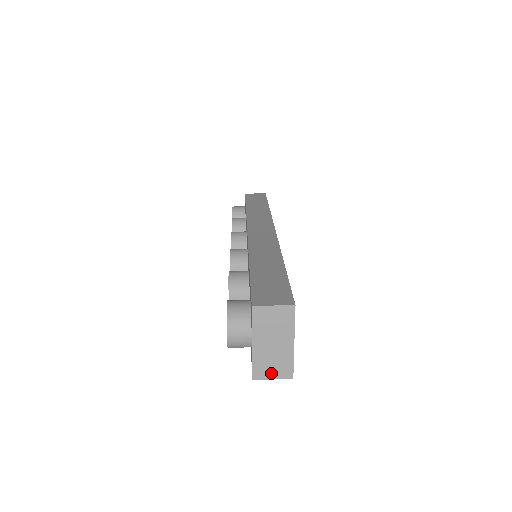
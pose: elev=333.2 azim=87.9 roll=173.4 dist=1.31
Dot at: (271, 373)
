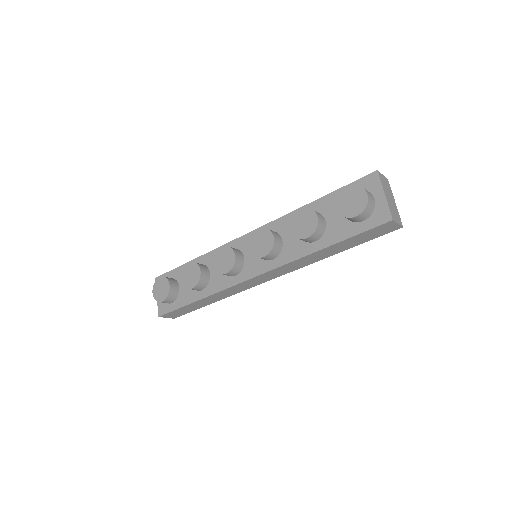
Dot at: (396, 219)
